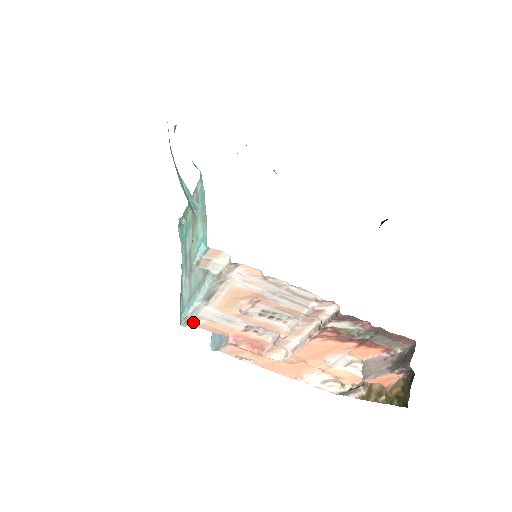
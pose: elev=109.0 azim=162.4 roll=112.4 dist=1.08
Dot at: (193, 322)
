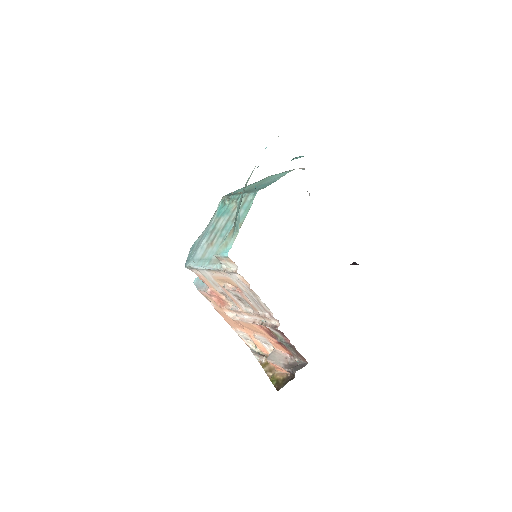
Dot at: (193, 270)
